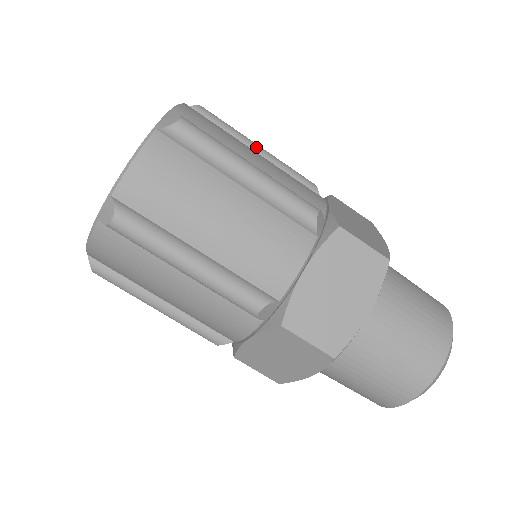
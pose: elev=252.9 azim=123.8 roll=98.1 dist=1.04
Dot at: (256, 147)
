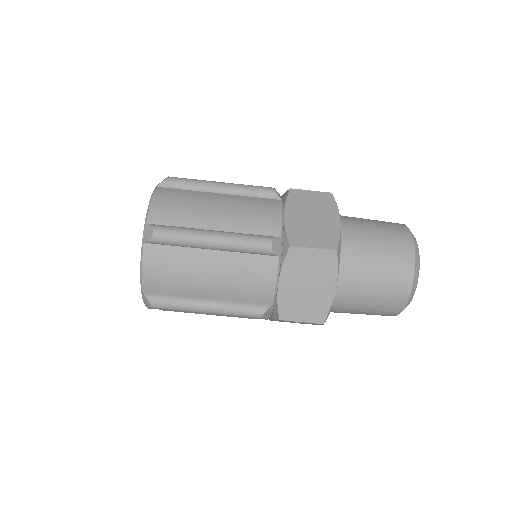
Dot at: occluded
